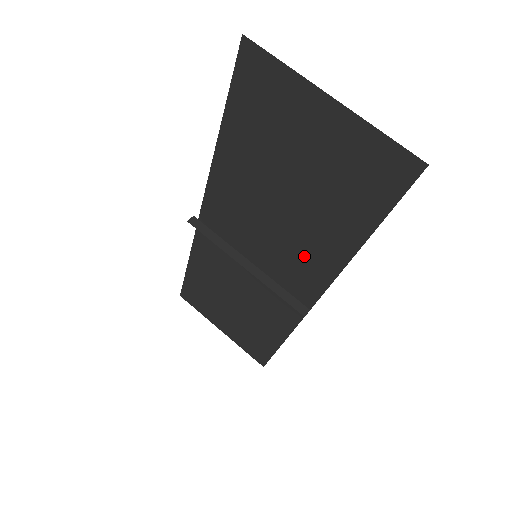
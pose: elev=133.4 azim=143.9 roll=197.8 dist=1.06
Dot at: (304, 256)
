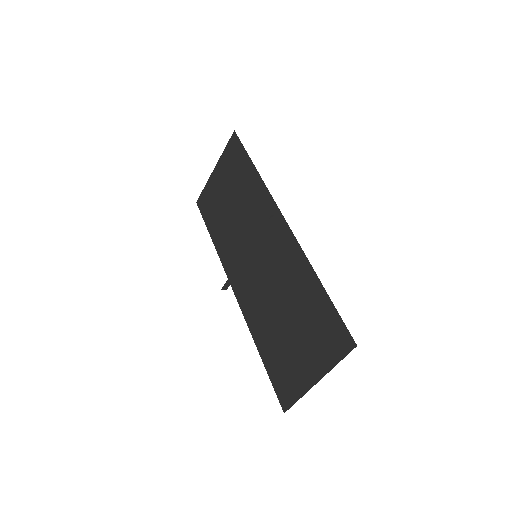
Dot at: (258, 212)
